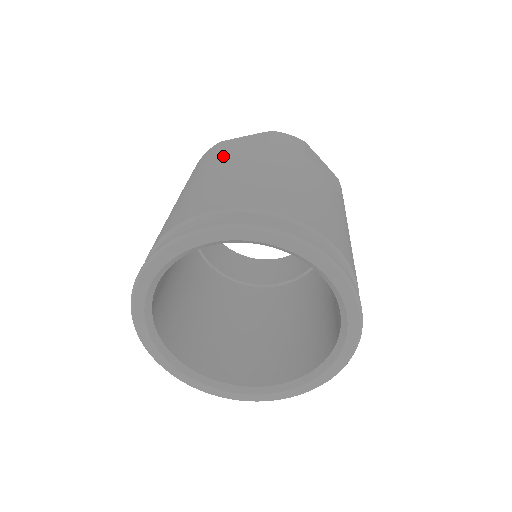
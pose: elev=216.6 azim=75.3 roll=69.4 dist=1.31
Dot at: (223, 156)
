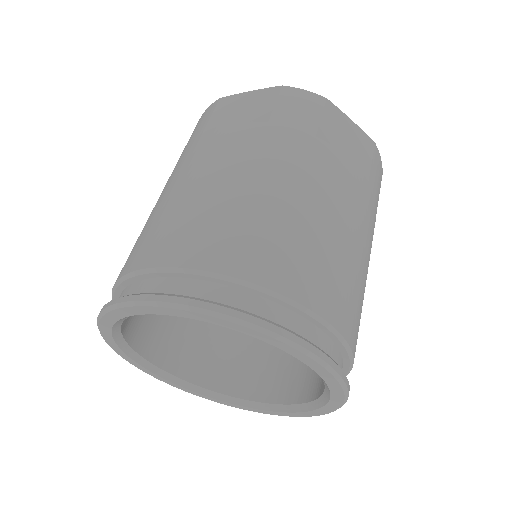
Dot at: (209, 140)
